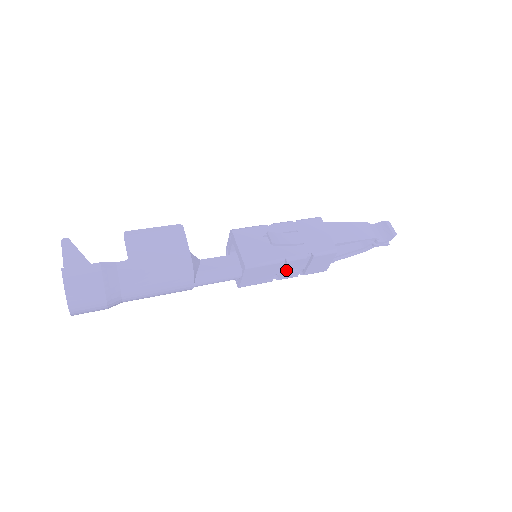
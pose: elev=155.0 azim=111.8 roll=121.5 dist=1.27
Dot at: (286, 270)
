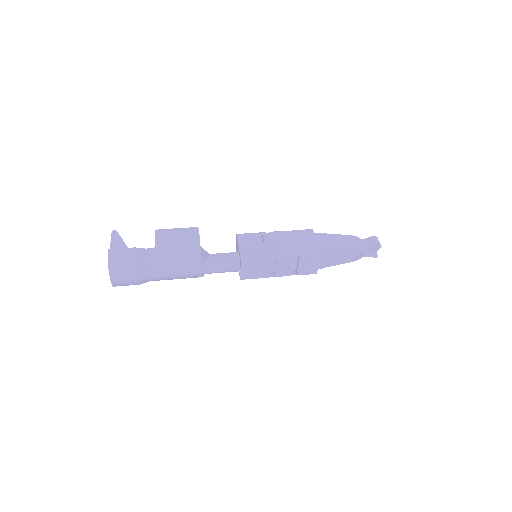
Dot at: (280, 269)
